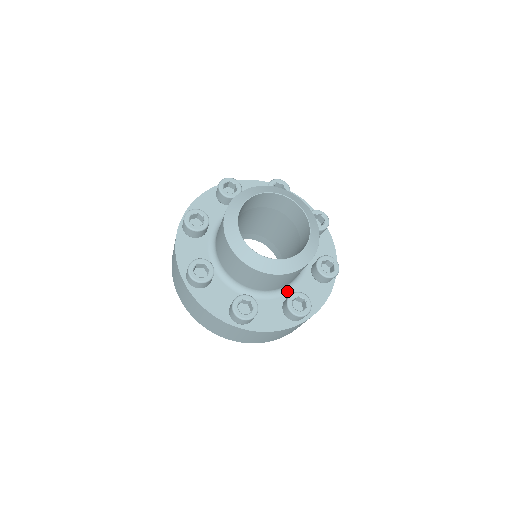
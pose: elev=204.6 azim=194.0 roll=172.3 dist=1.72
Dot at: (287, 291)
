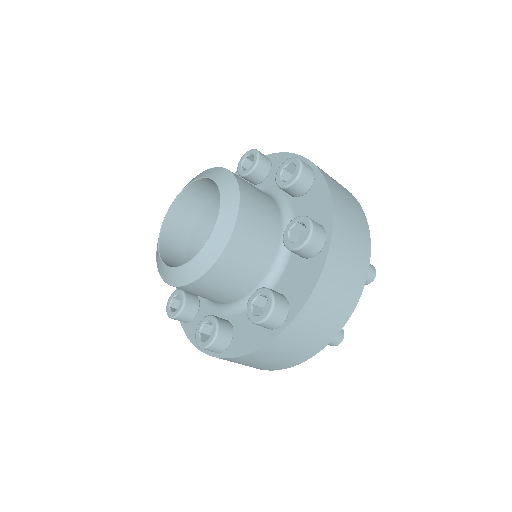
Dot at: occluded
